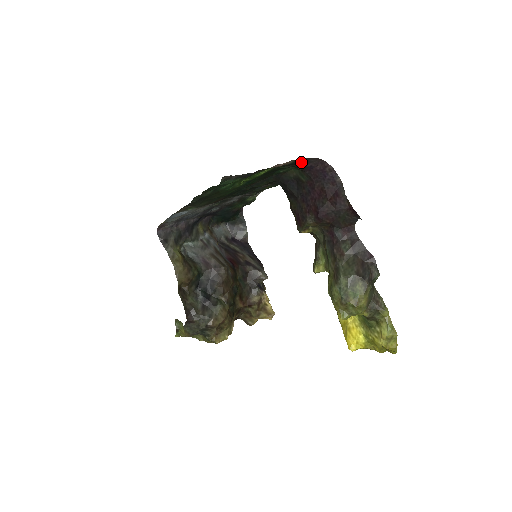
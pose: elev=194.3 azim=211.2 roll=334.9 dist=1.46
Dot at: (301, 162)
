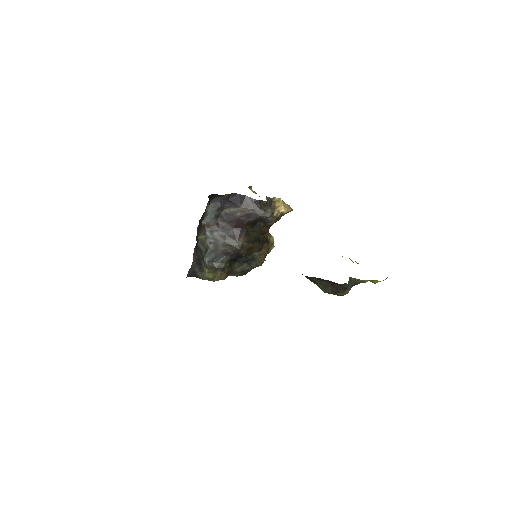
Dot at: occluded
